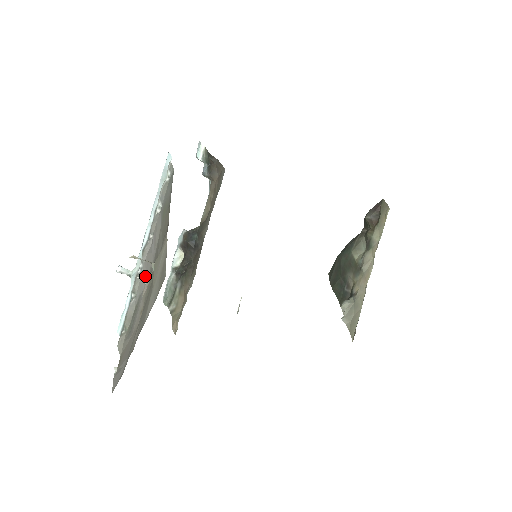
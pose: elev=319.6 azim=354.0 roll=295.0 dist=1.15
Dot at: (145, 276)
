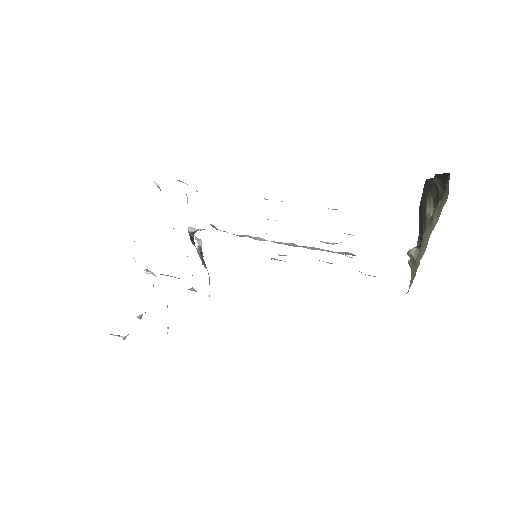
Dot at: (140, 318)
